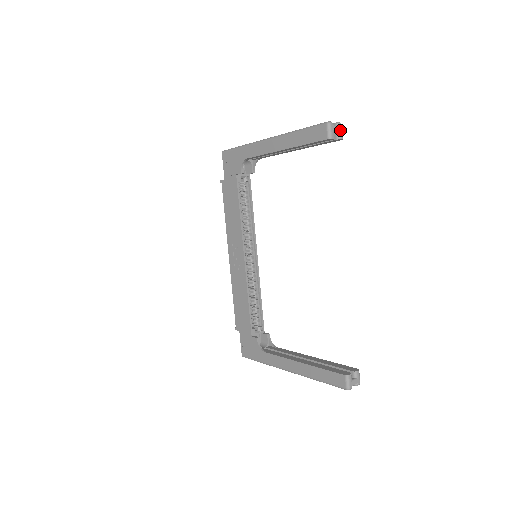
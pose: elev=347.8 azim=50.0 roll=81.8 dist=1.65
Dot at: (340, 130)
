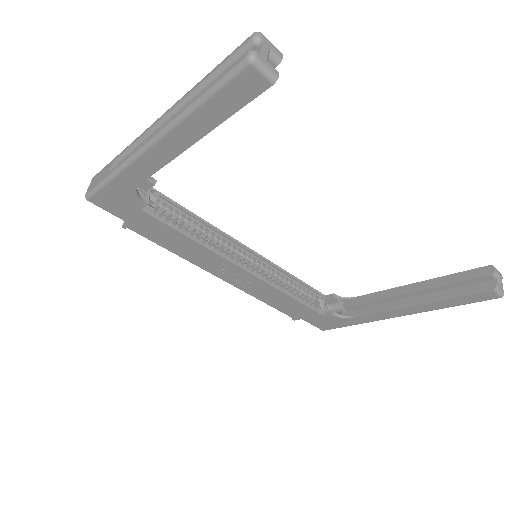
Dot at: (269, 46)
